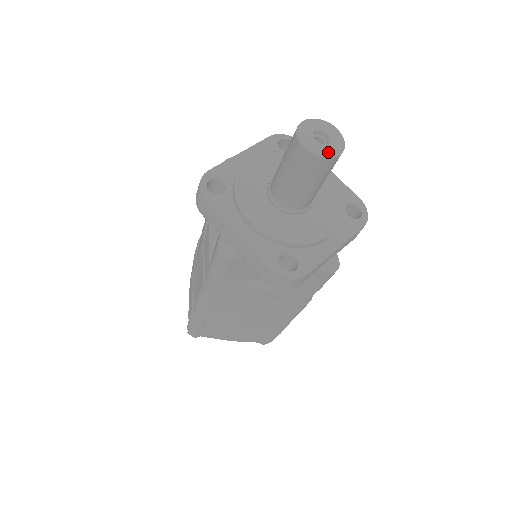
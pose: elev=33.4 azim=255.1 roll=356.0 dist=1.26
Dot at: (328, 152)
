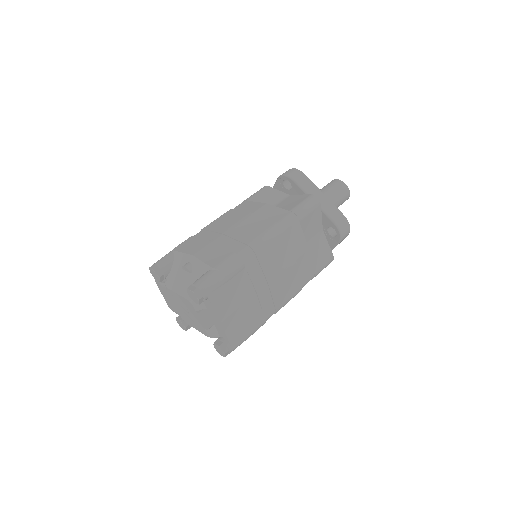
Dot at: occluded
